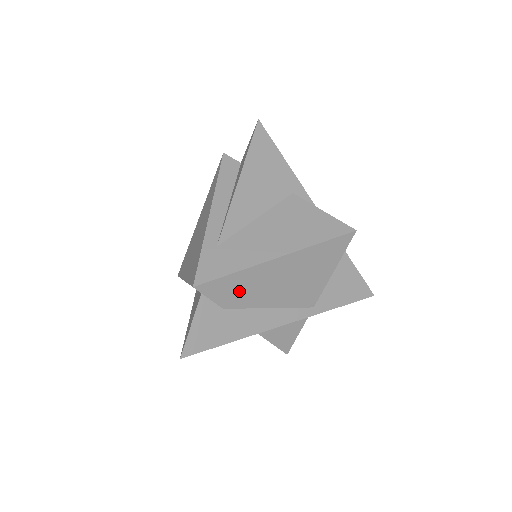
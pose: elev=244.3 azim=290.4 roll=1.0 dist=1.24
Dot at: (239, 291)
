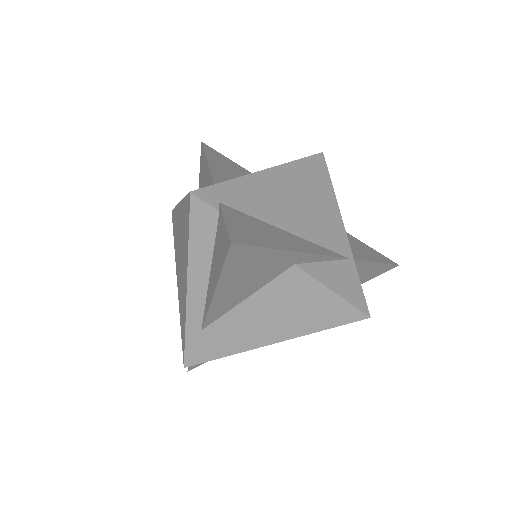
Dot at: occluded
